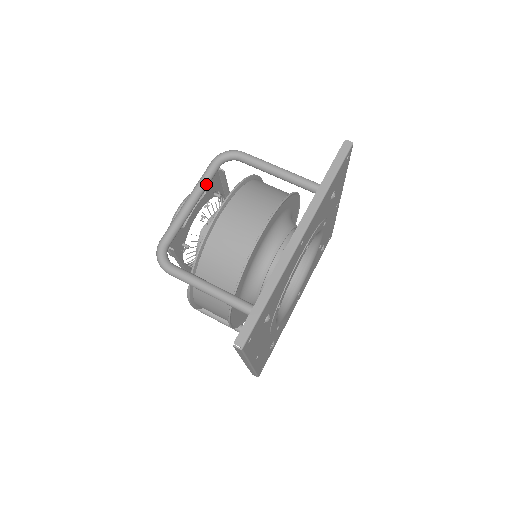
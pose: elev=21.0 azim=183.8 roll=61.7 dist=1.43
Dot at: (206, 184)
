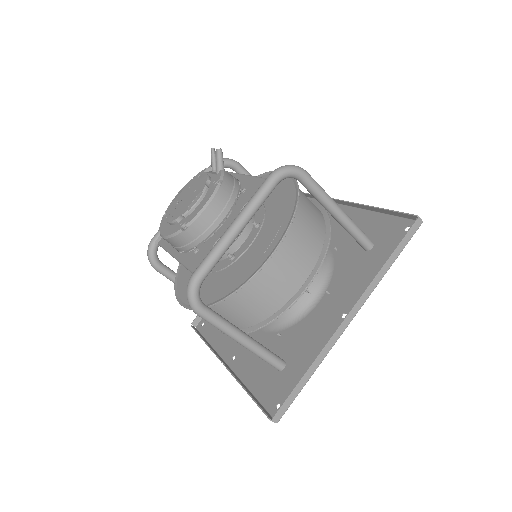
Dot at: occluded
